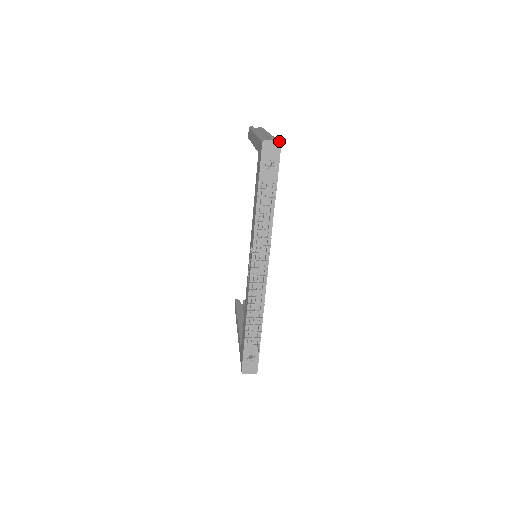
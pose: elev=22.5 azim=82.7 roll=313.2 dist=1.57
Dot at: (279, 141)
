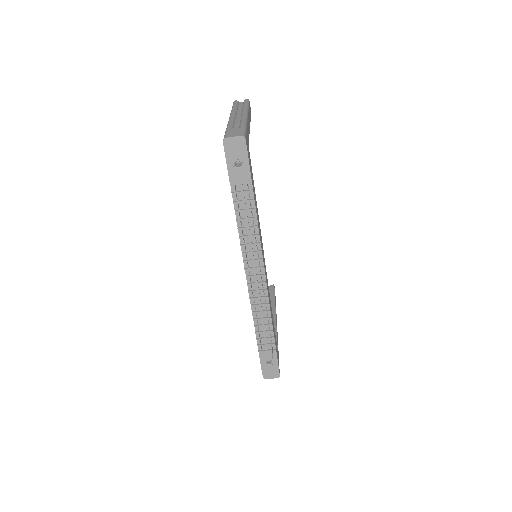
Dot at: (242, 136)
